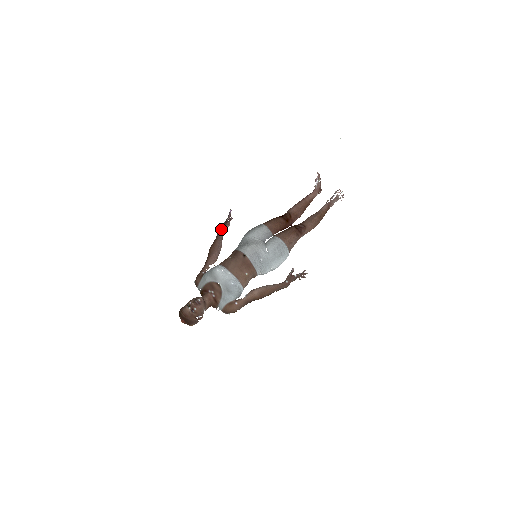
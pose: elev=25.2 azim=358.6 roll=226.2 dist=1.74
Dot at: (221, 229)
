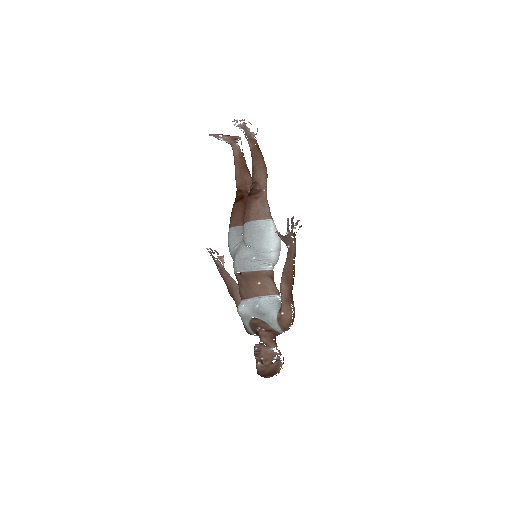
Dot at: (219, 271)
